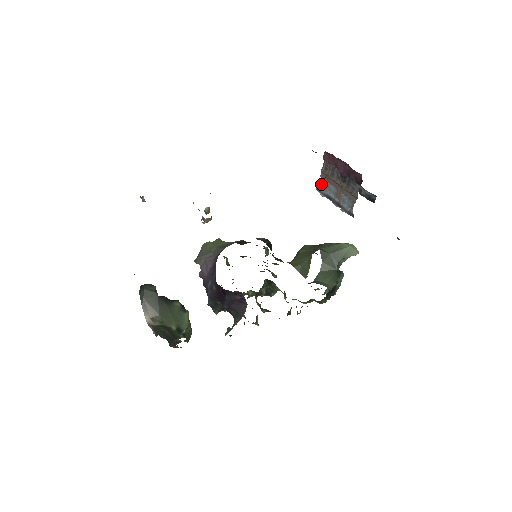
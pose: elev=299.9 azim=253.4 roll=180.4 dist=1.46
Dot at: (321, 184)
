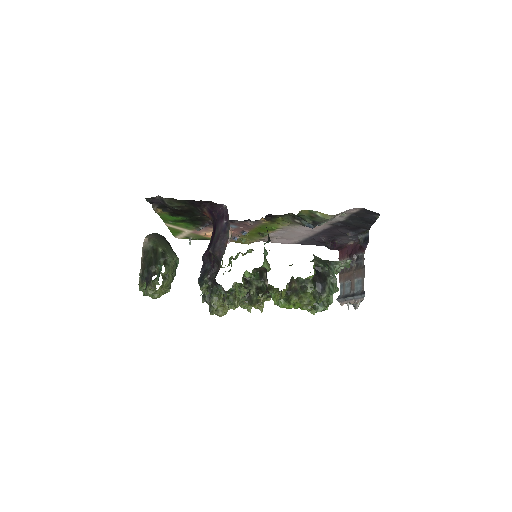
Dot at: (340, 292)
